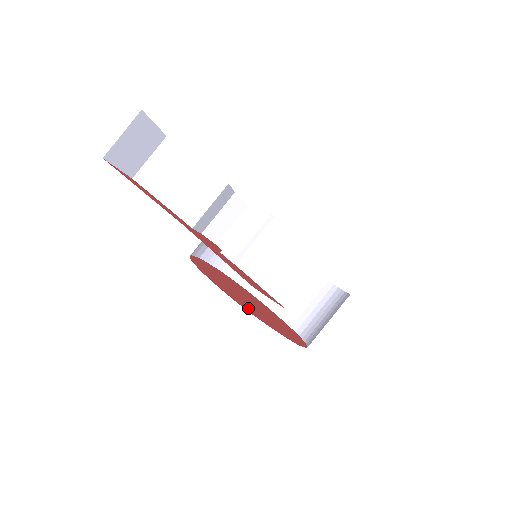
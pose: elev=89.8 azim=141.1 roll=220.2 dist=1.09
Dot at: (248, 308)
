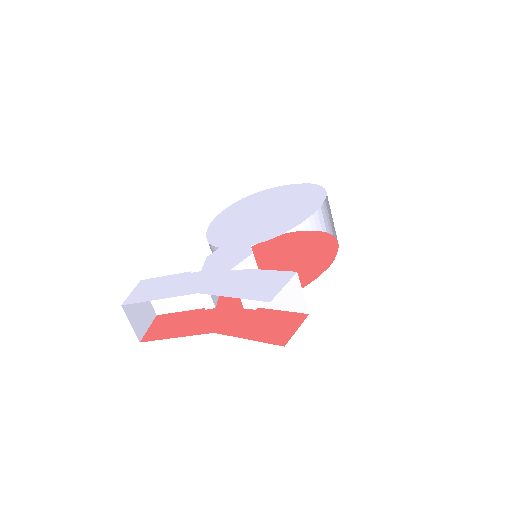
Dot at: occluded
